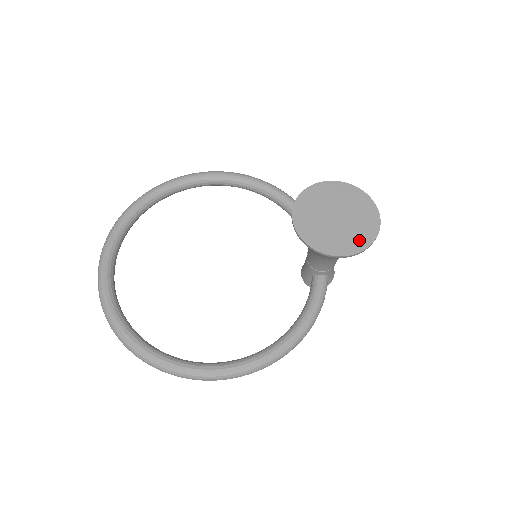
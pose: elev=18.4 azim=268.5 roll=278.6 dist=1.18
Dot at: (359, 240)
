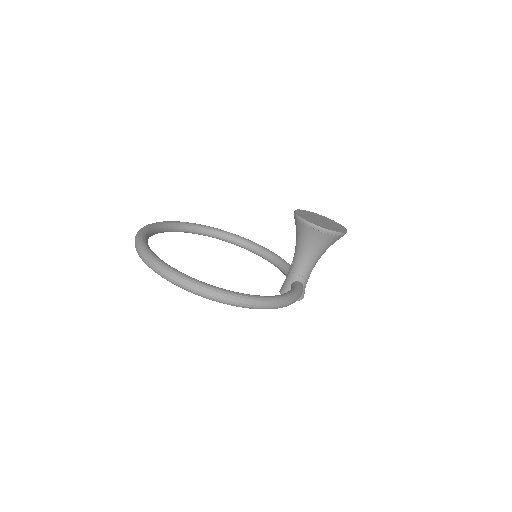
Dot at: (336, 229)
